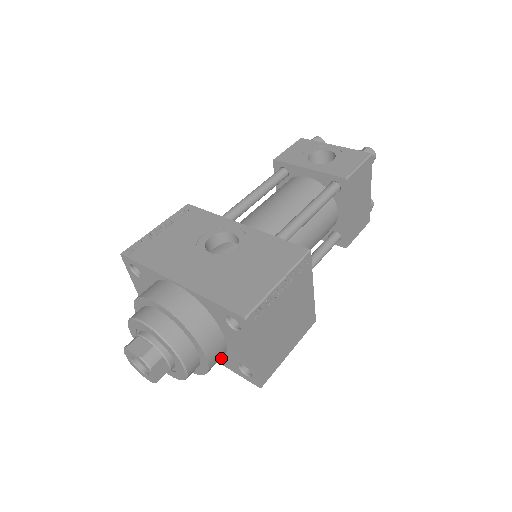
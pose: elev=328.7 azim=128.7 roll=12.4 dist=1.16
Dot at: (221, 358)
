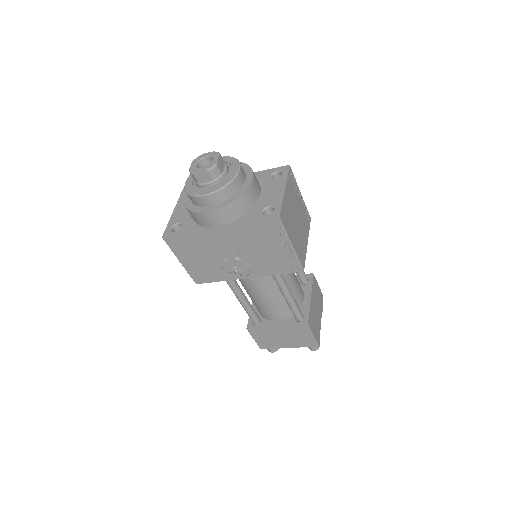
Dot at: (243, 217)
